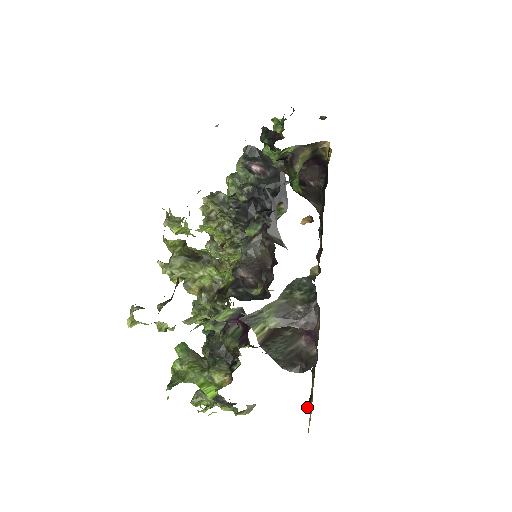
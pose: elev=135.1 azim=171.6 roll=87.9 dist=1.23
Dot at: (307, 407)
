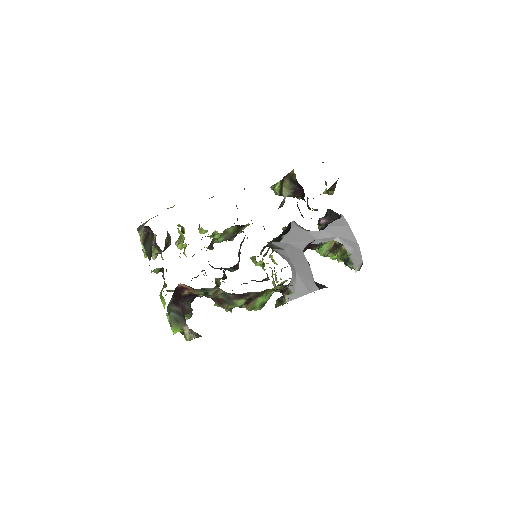
Dot at: occluded
